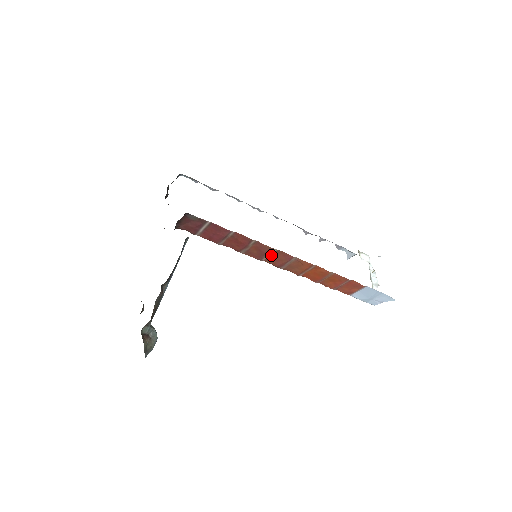
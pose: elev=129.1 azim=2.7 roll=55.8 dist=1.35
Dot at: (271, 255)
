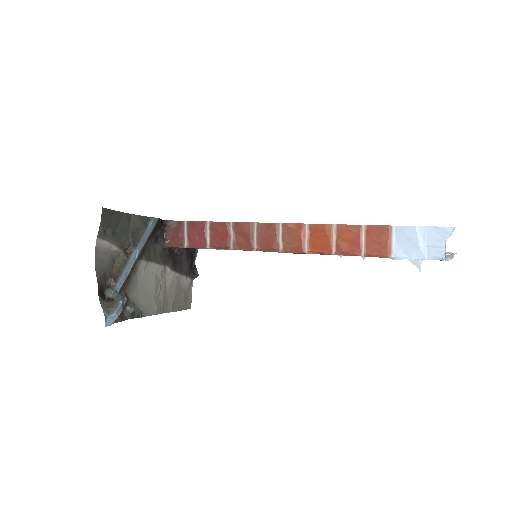
Dot at: (258, 236)
